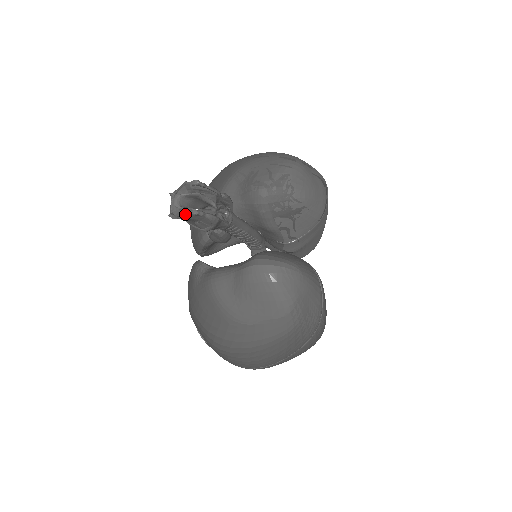
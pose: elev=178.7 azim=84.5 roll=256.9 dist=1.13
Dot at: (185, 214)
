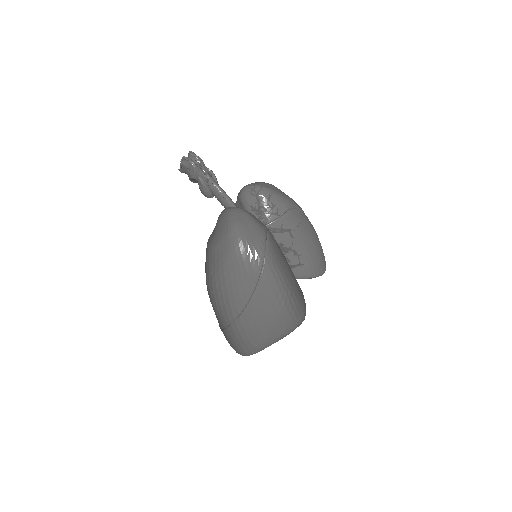
Dot at: (182, 162)
